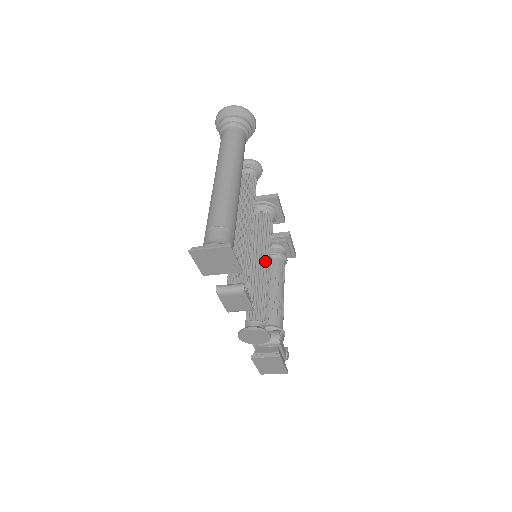
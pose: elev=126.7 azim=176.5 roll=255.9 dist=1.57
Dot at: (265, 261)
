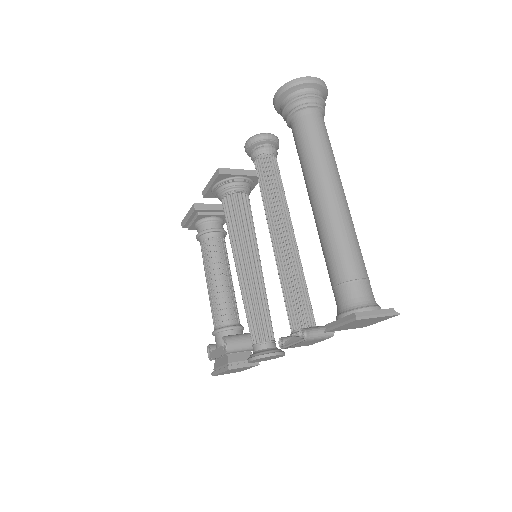
Dot at: (259, 260)
